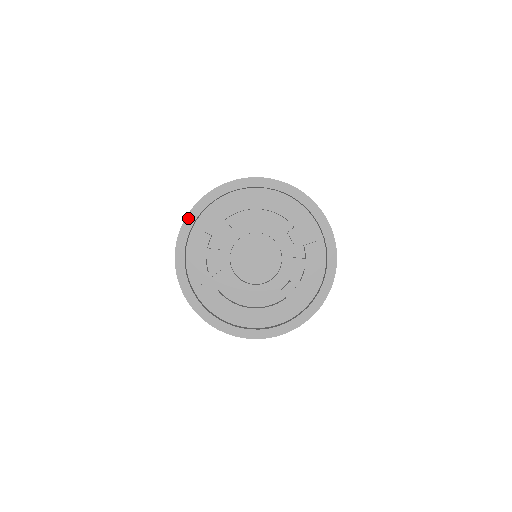
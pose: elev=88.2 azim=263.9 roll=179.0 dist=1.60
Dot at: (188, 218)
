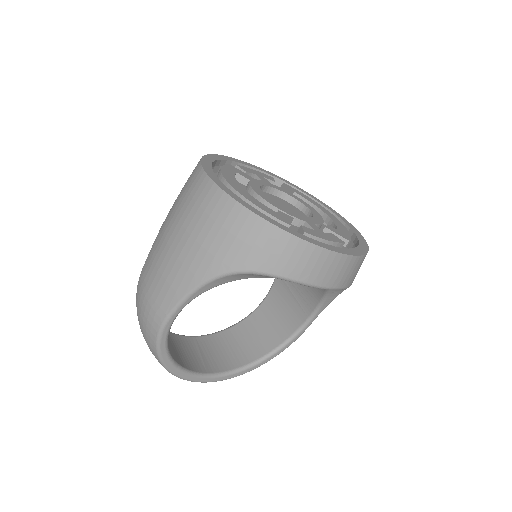
Dot at: (274, 175)
